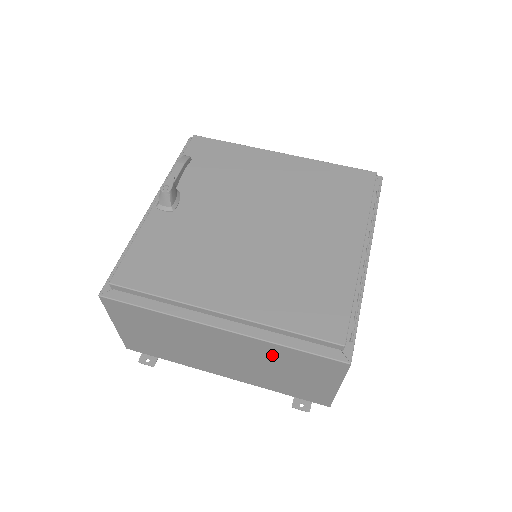
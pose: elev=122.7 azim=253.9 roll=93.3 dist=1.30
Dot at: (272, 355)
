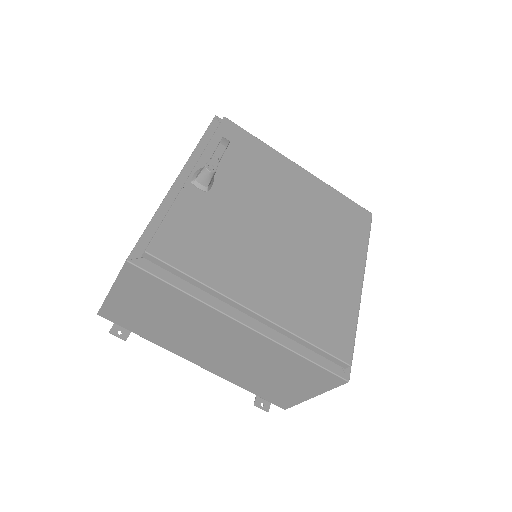
Dot at: (277, 359)
